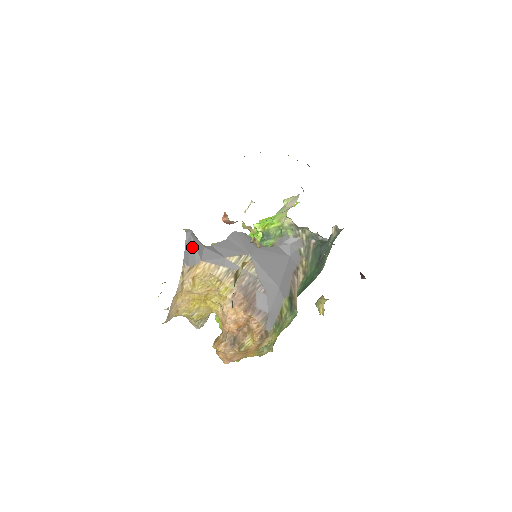
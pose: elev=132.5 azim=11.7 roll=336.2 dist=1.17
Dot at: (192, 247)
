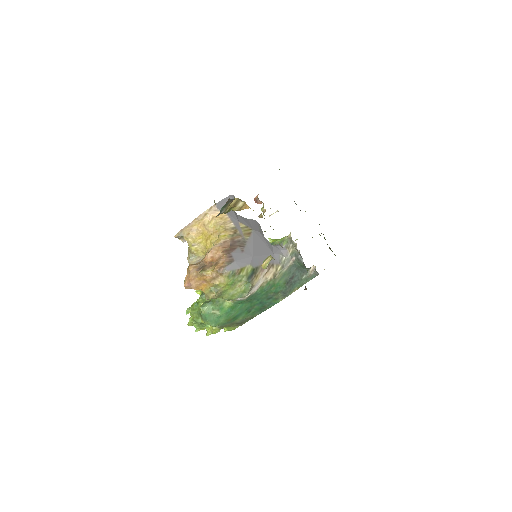
Dot at: occluded
